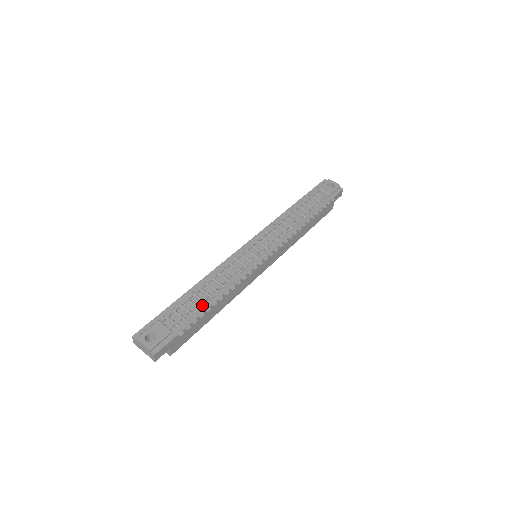
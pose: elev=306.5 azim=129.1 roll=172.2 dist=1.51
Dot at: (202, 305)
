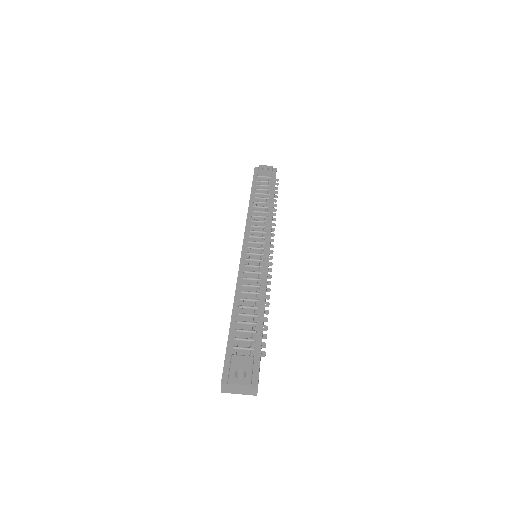
Dot at: (256, 319)
